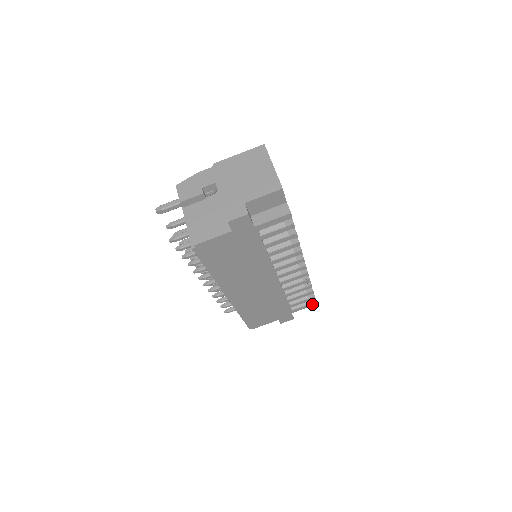
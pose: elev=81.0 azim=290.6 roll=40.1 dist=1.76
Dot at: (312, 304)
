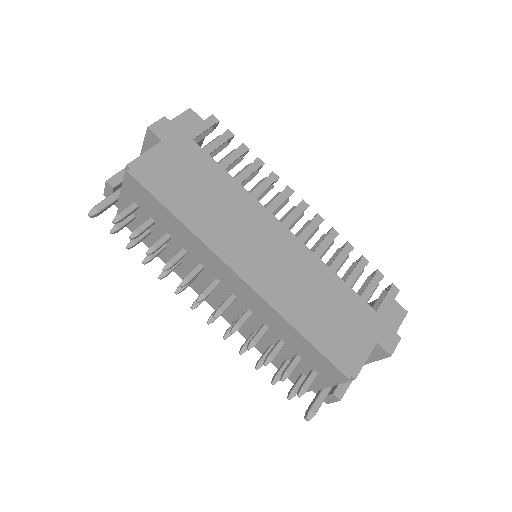
Dot at: (392, 292)
